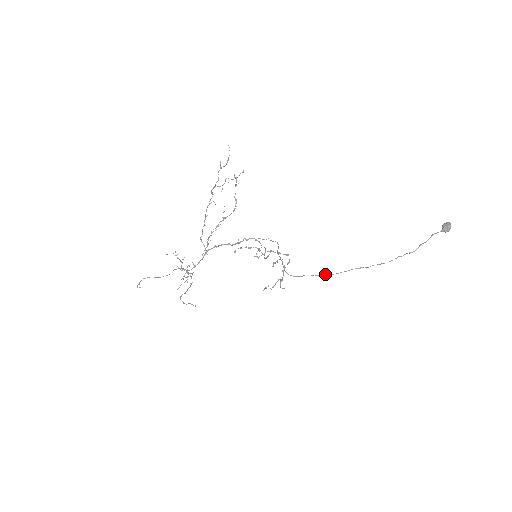
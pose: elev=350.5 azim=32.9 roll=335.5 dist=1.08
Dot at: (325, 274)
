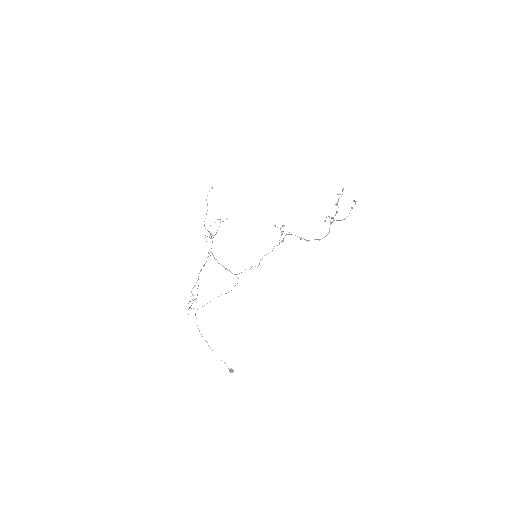
Dot at: occluded
